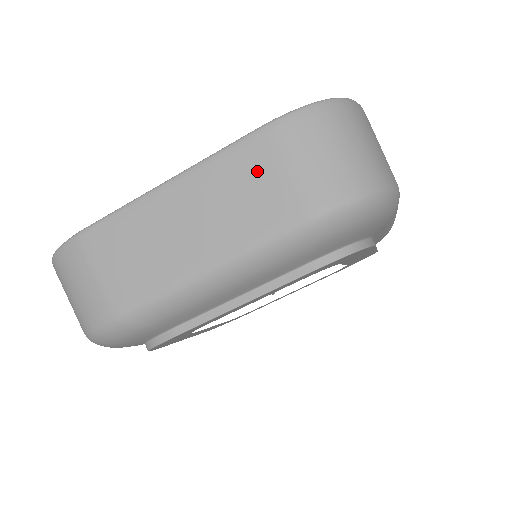
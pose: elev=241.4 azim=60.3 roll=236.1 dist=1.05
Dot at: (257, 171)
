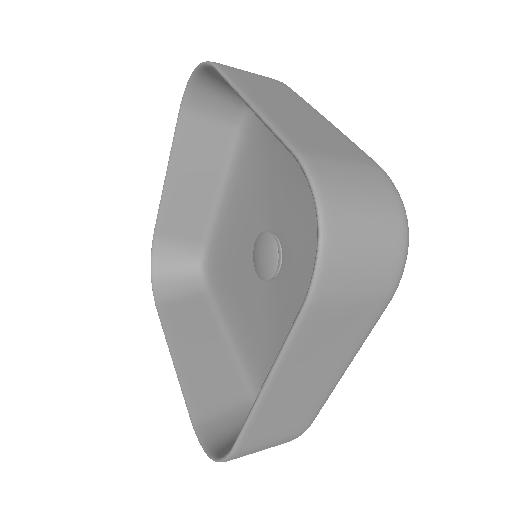
Dot at: (329, 325)
